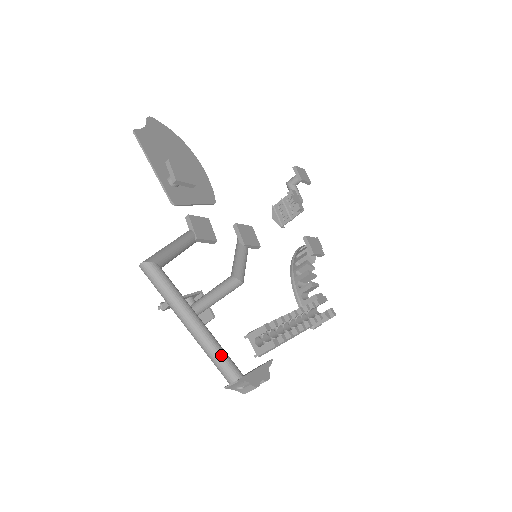
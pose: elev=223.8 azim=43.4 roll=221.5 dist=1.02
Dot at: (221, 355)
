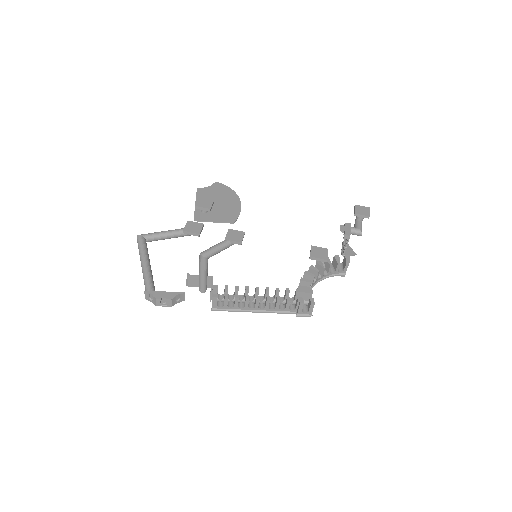
Dot at: (146, 279)
